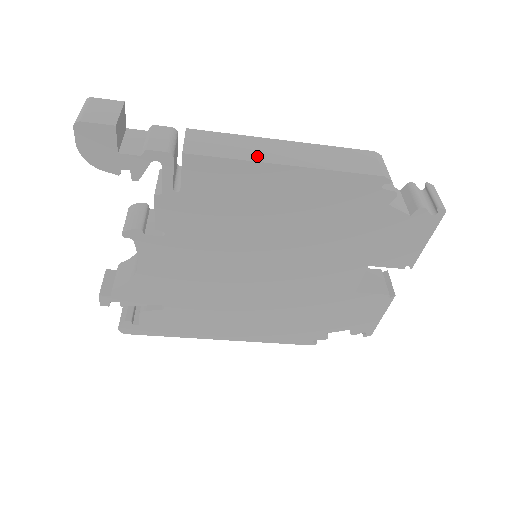
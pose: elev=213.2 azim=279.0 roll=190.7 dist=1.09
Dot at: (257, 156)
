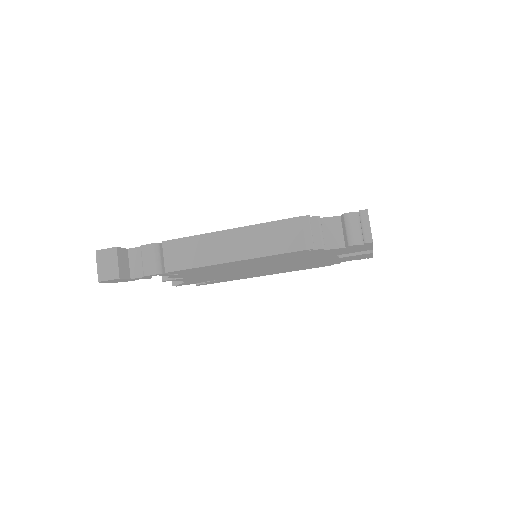
Dot at: (212, 258)
